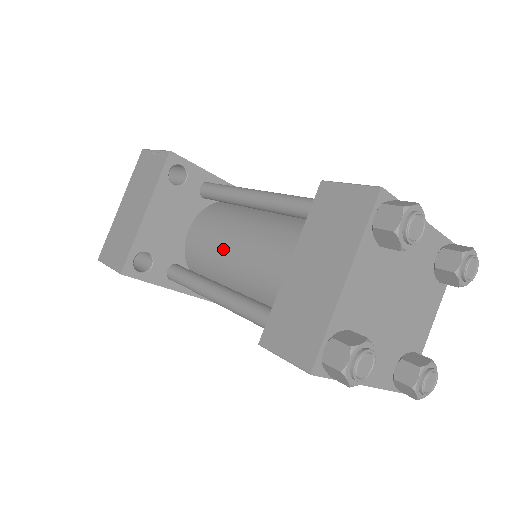
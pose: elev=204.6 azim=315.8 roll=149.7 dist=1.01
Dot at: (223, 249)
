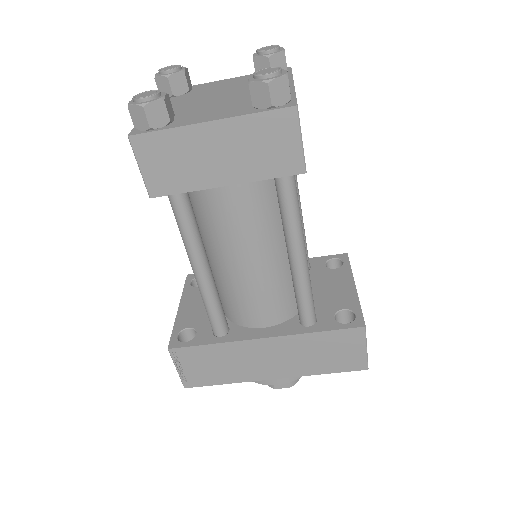
Dot at: occluded
